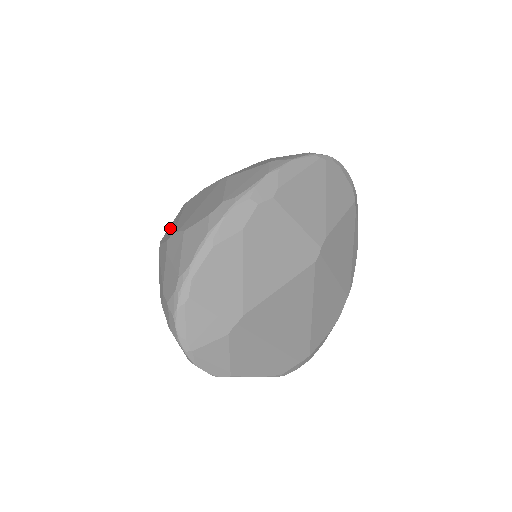
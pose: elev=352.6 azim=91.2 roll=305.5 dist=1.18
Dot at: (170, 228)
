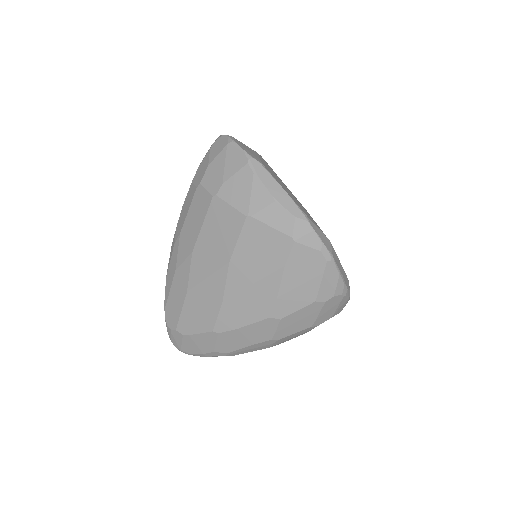
Dot at: occluded
